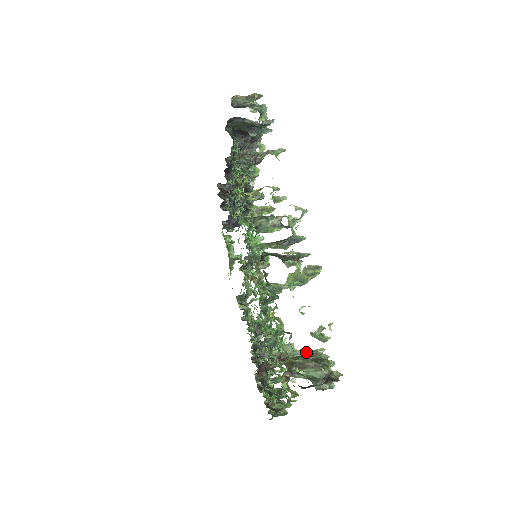
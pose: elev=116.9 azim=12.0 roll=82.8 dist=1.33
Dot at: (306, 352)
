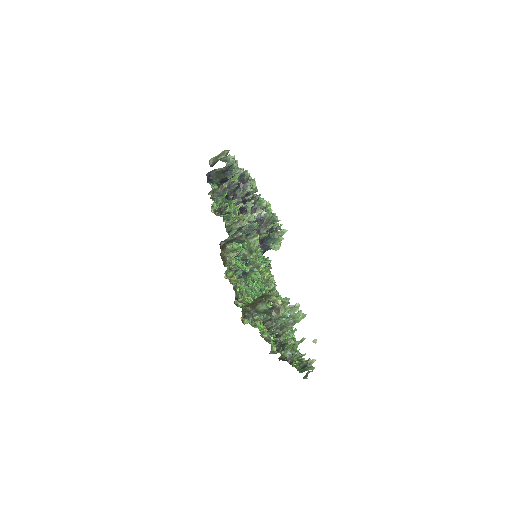
Dot at: (294, 307)
